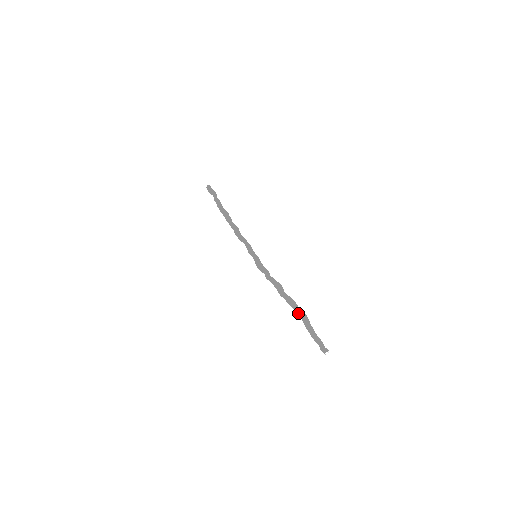
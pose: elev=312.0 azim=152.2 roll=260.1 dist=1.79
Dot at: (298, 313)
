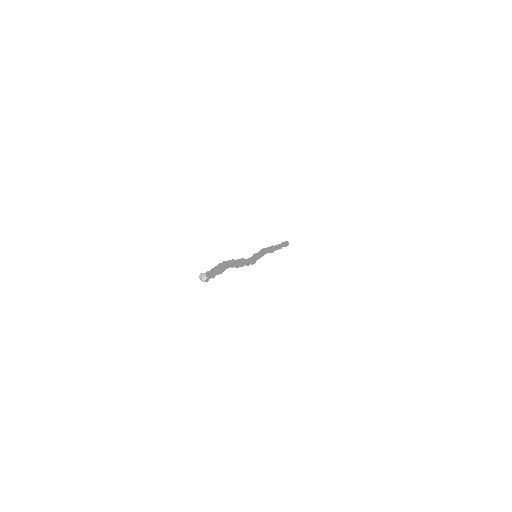
Dot at: occluded
